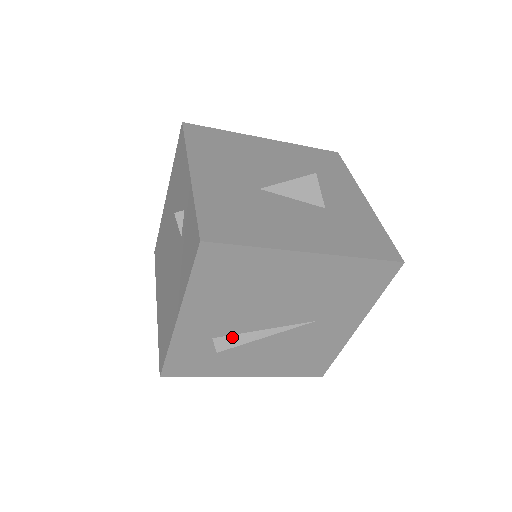
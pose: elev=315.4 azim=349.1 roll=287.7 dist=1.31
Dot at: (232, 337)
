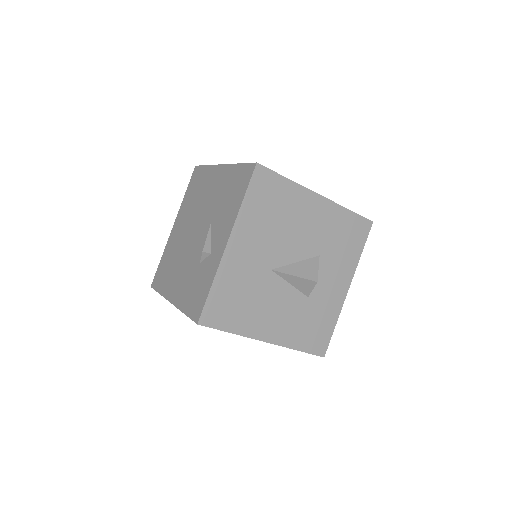
Dot at: occluded
